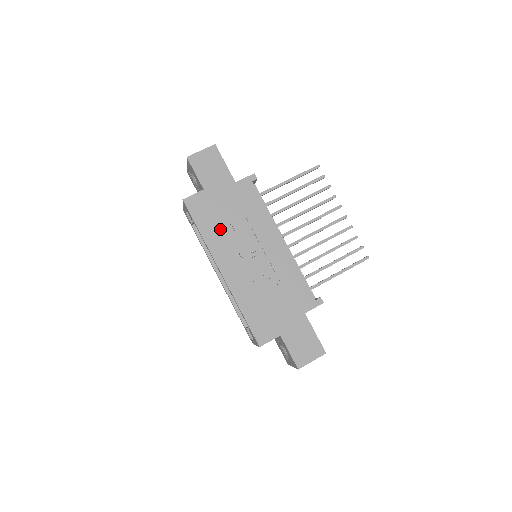
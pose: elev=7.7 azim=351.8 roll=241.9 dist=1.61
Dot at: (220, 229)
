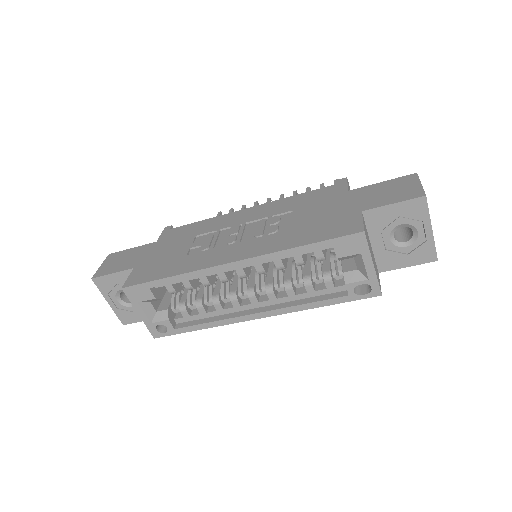
Dot at: (185, 258)
